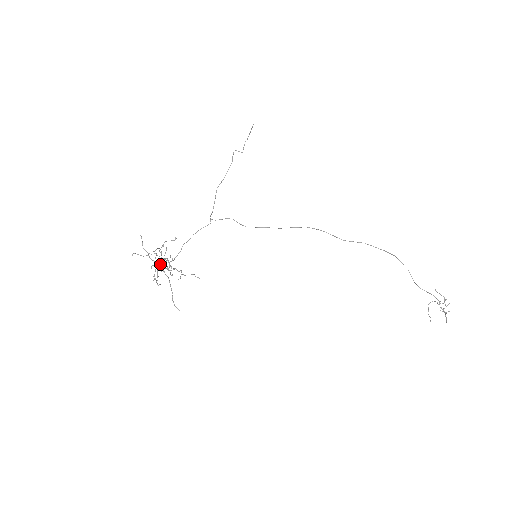
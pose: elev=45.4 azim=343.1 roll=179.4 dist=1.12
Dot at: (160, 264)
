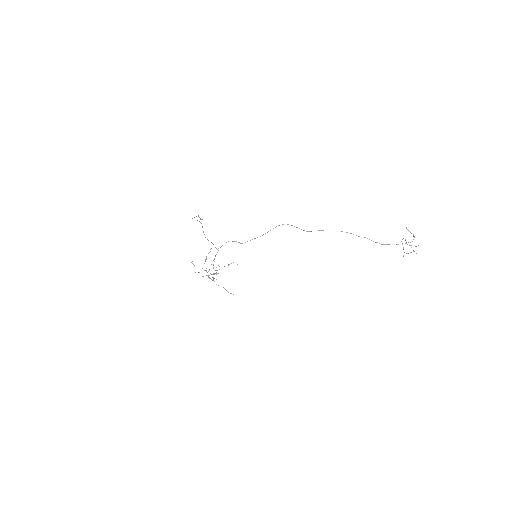
Dot at: occluded
